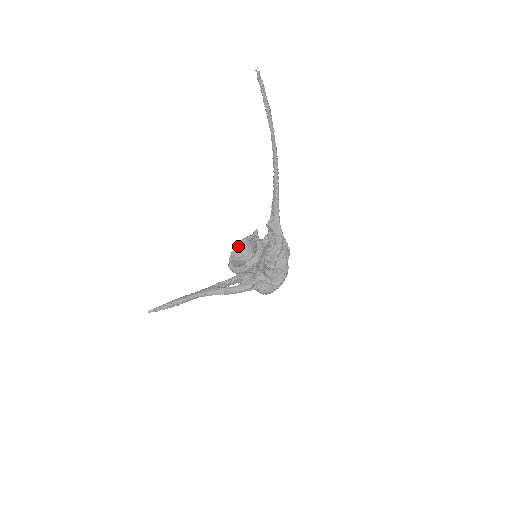
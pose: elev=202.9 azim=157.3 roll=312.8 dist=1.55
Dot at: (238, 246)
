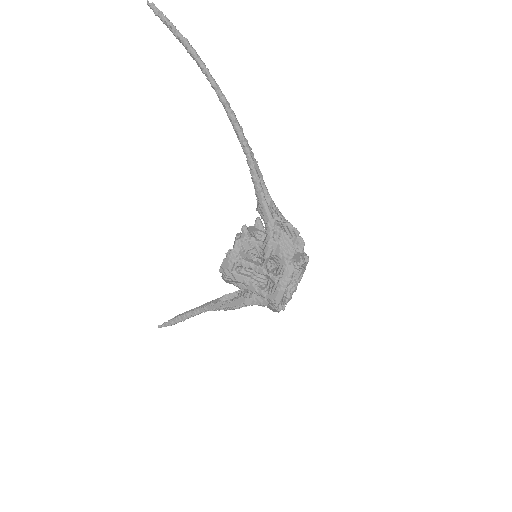
Dot at: occluded
